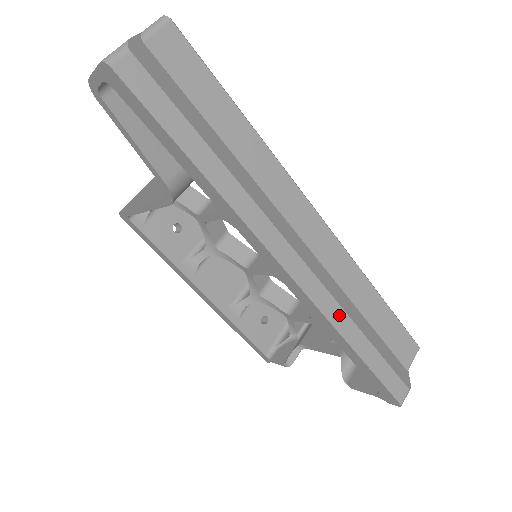
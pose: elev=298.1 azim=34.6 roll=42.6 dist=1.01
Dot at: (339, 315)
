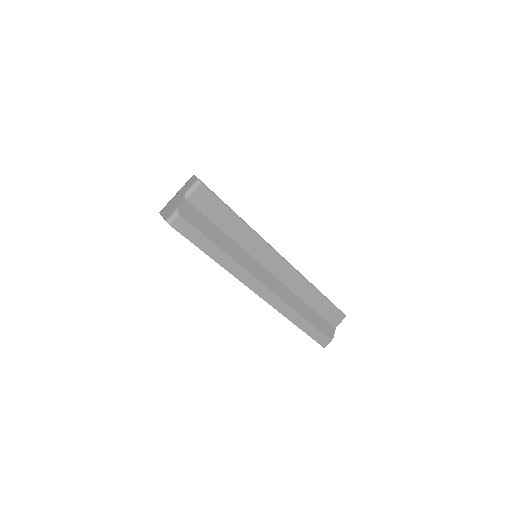
Dot at: (289, 311)
